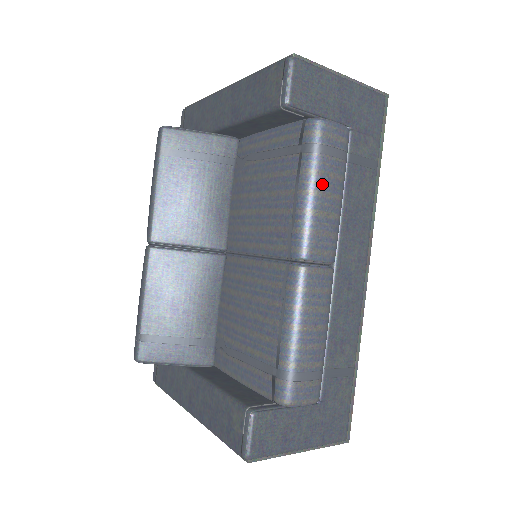
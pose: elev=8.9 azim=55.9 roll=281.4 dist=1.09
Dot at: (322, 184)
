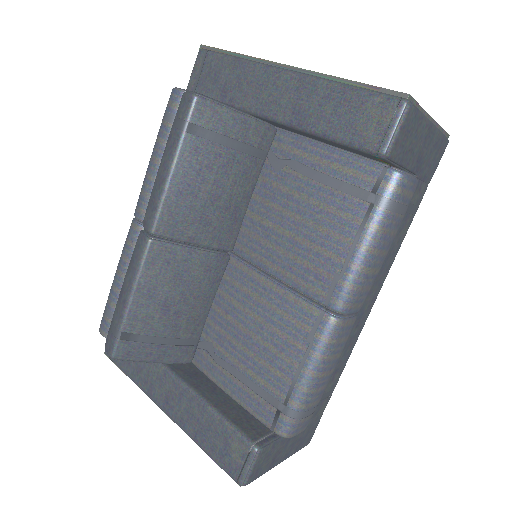
Dot at: (383, 243)
